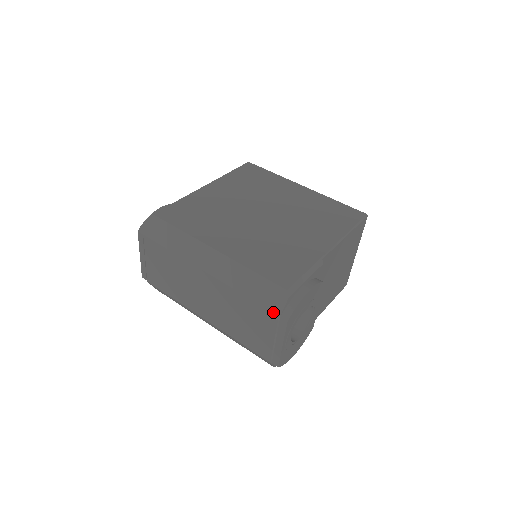
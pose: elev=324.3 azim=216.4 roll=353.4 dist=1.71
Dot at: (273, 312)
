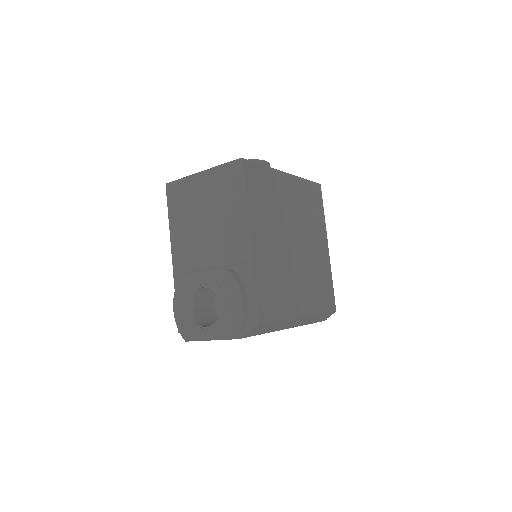
Dot at: occluded
